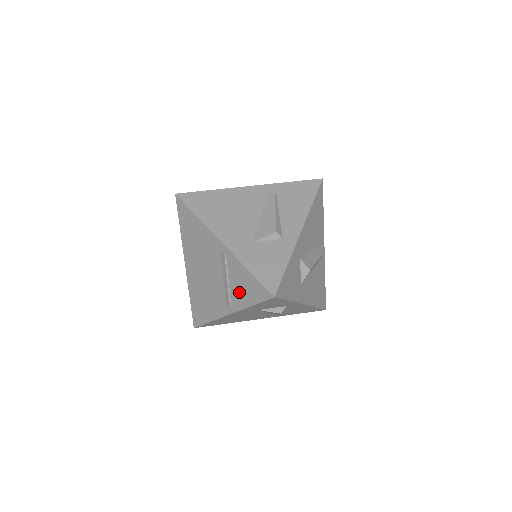
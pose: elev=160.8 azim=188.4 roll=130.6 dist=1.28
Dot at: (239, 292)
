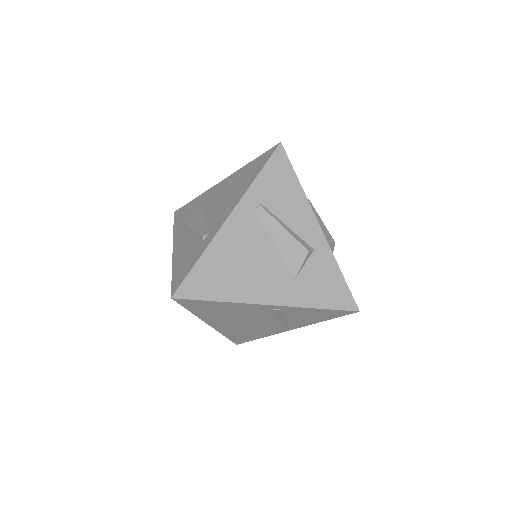
Dot at: (306, 320)
